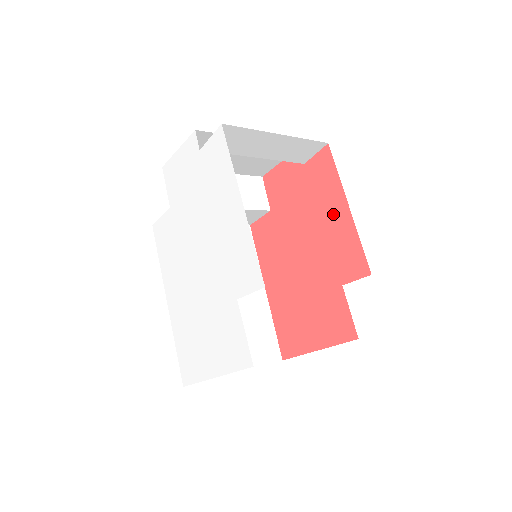
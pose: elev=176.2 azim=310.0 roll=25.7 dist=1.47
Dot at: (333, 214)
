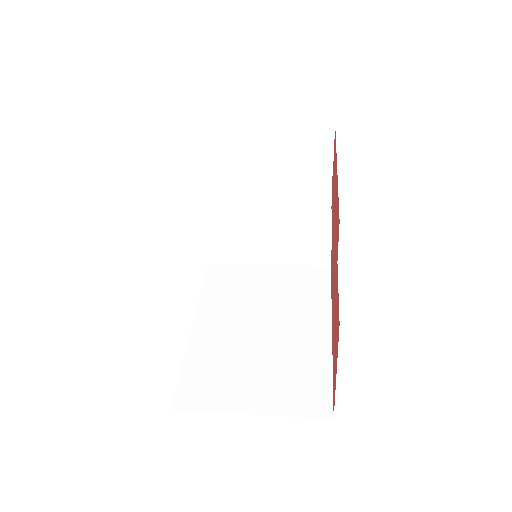
Dot at: occluded
